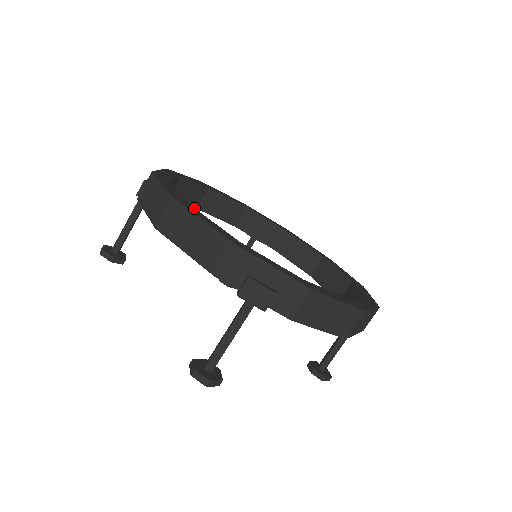
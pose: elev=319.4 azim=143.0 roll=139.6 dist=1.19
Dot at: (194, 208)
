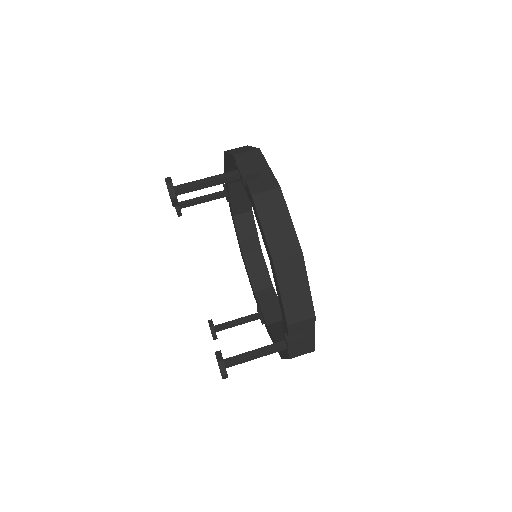
Dot at: occluded
